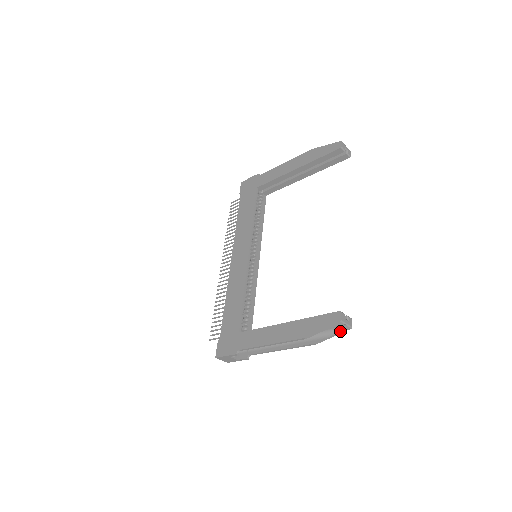
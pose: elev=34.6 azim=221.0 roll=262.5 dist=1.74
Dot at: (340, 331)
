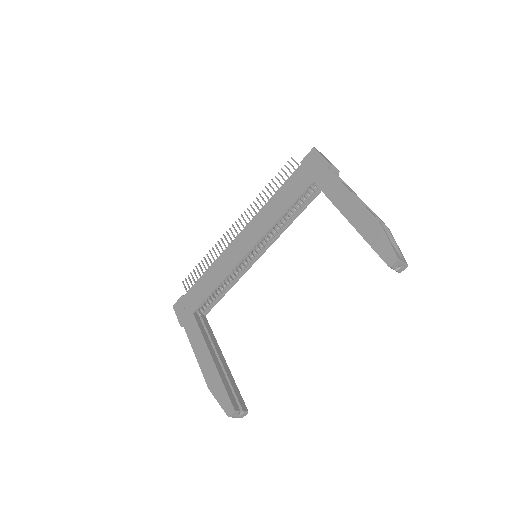
Dot at: occluded
